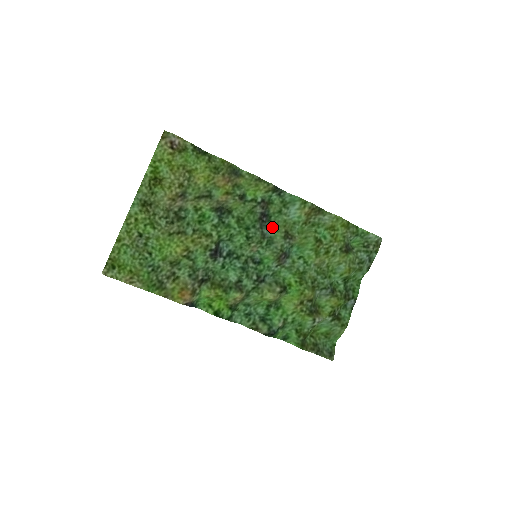
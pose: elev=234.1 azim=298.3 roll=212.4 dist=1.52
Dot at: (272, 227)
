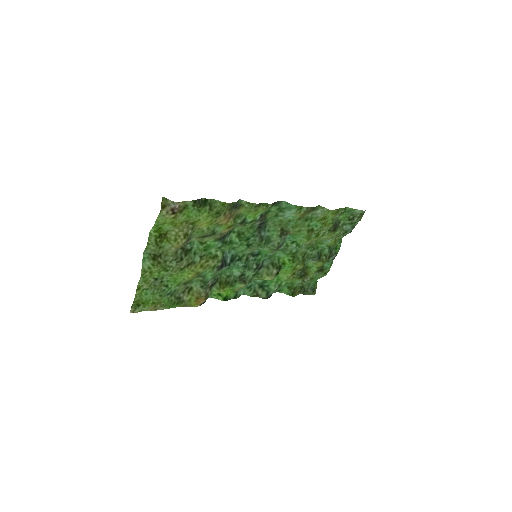
Dot at: (269, 227)
